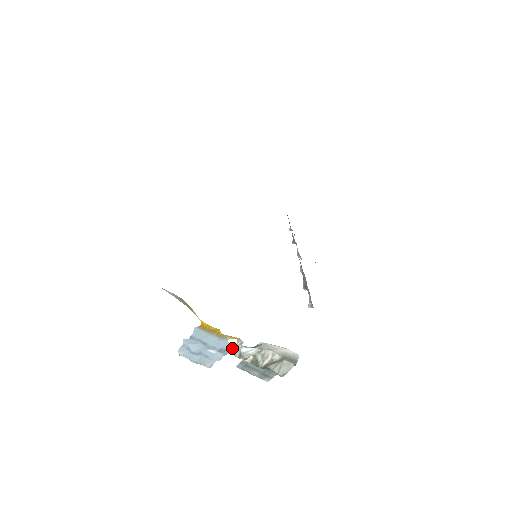
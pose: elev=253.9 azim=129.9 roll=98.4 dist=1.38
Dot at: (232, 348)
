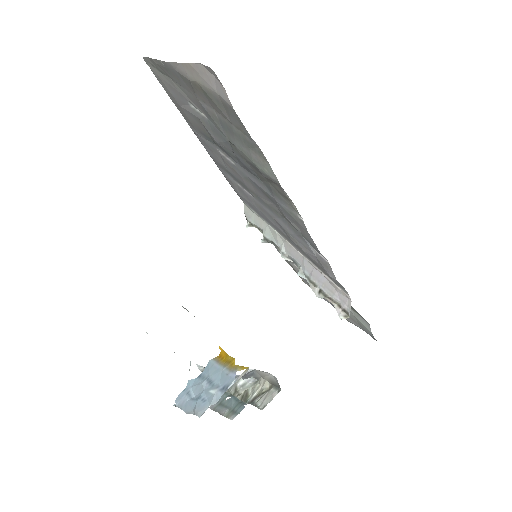
Dot at: occluded
